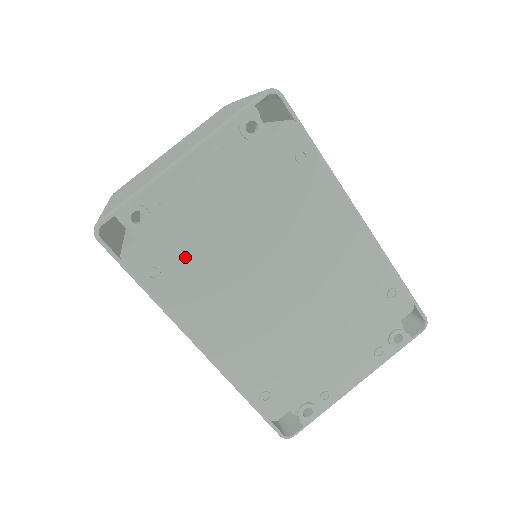
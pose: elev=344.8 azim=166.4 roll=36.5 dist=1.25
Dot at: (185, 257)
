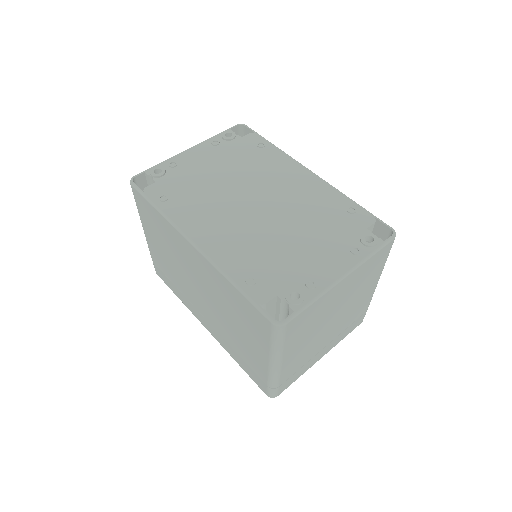
Dot at: (186, 190)
